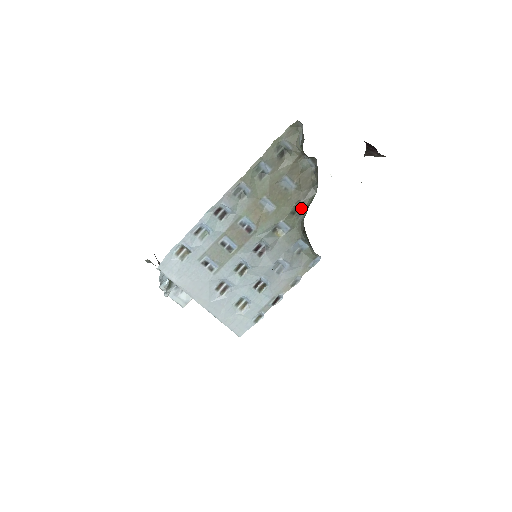
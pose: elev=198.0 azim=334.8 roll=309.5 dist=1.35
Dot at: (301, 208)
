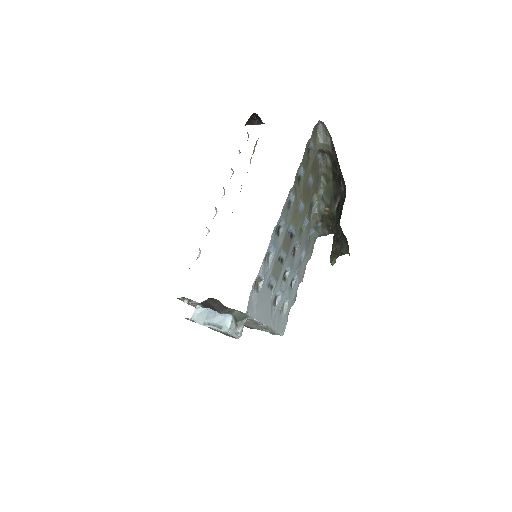
Dot at: (312, 200)
